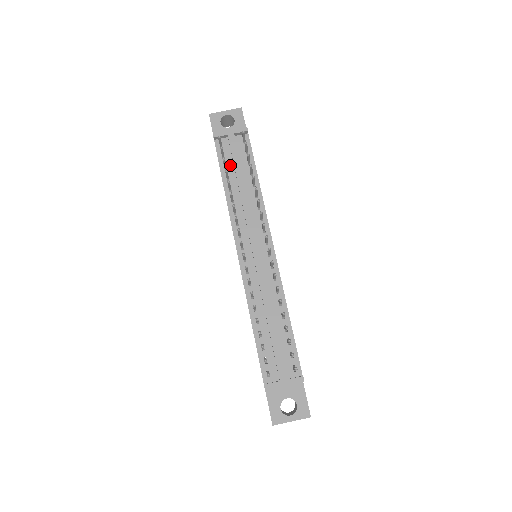
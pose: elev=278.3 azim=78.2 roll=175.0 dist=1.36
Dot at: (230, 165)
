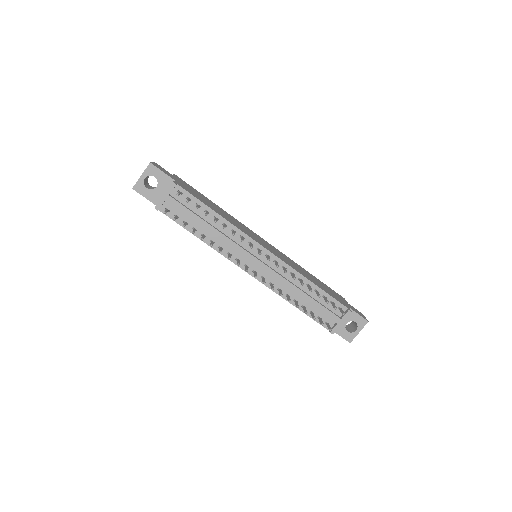
Dot at: (187, 219)
